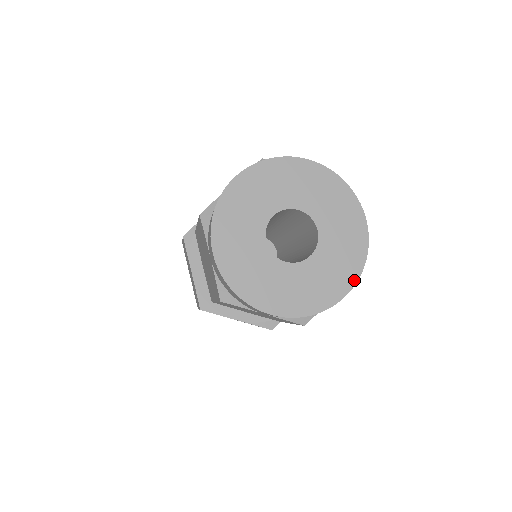
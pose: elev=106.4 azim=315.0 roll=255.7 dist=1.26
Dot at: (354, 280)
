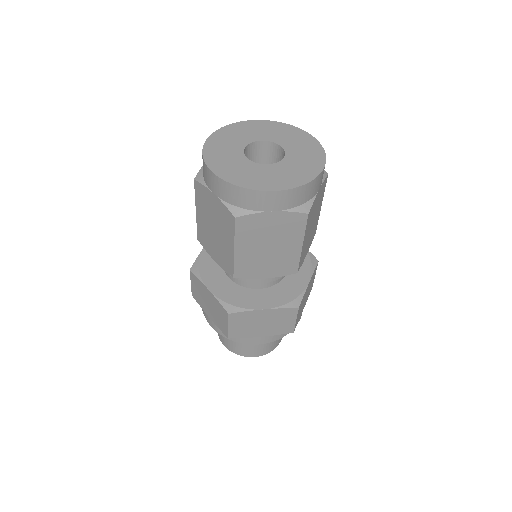
Dot at: (287, 188)
